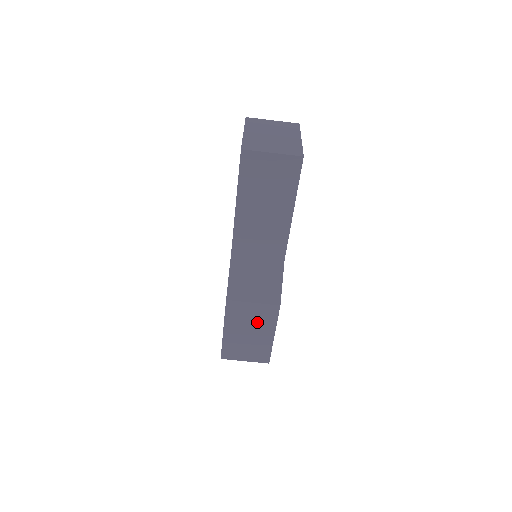
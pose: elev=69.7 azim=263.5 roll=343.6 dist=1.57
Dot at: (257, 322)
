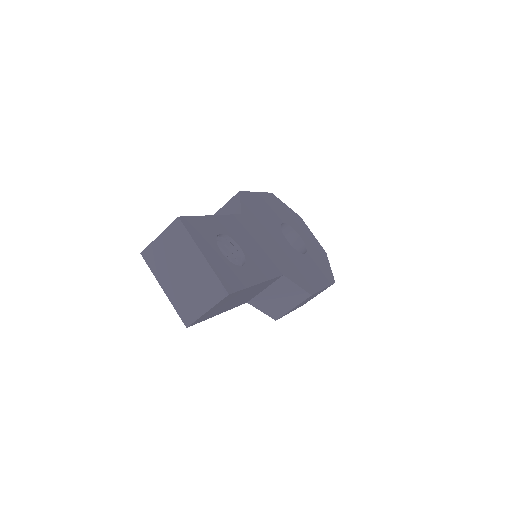
Dot at: (306, 300)
